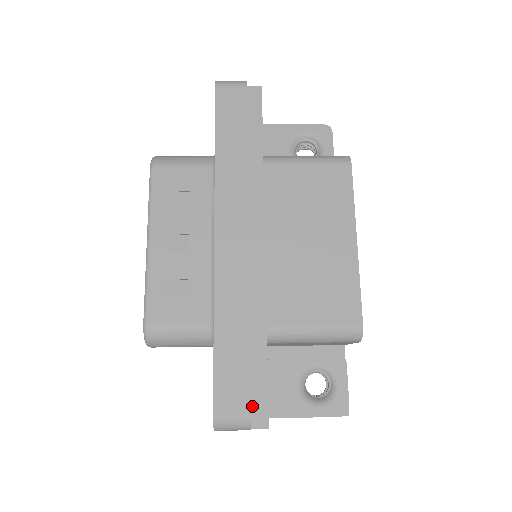
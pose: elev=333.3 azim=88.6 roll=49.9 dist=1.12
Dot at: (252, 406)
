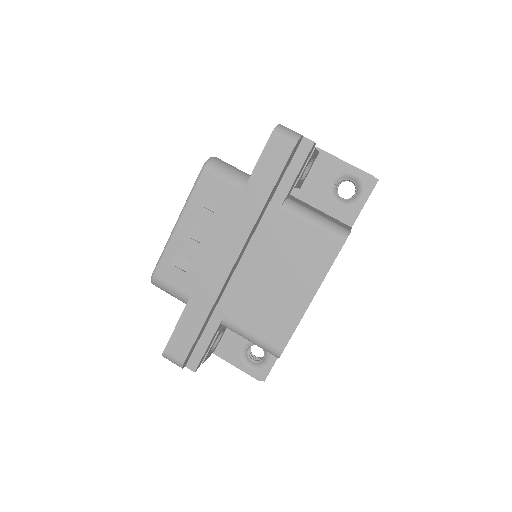
Dot at: (192, 355)
